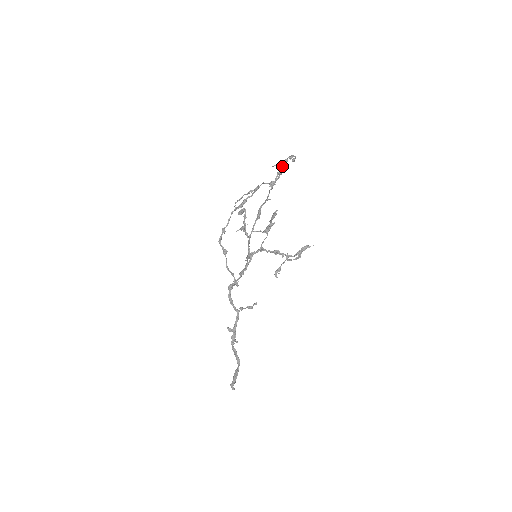
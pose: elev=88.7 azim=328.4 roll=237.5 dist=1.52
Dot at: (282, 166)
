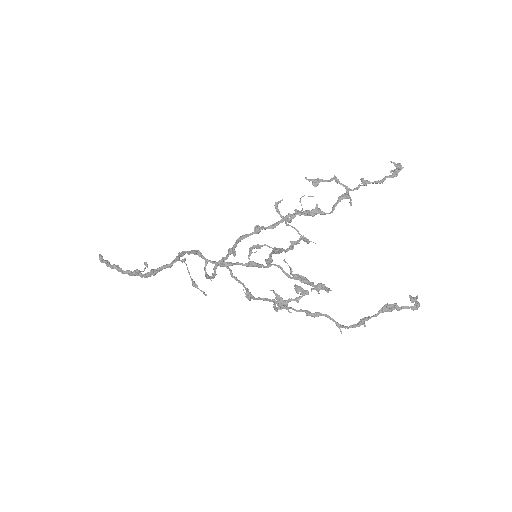
Dot at: (397, 306)
